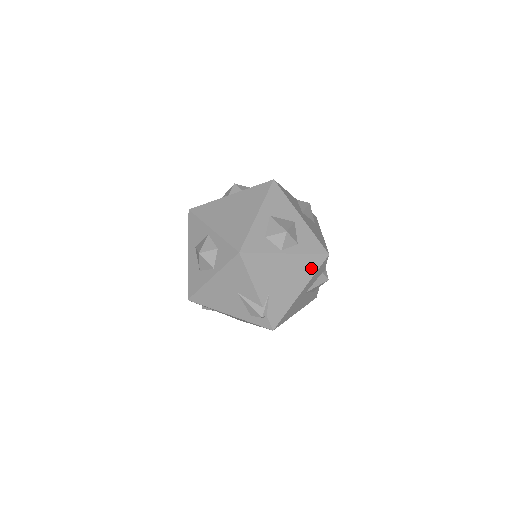
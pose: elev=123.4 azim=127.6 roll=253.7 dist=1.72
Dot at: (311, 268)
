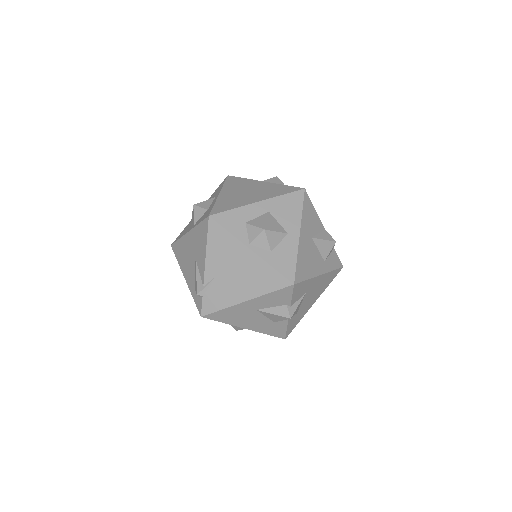
Dot at: (268, 284)
